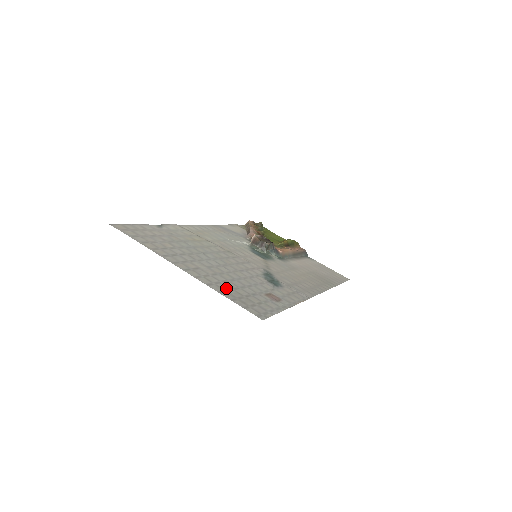
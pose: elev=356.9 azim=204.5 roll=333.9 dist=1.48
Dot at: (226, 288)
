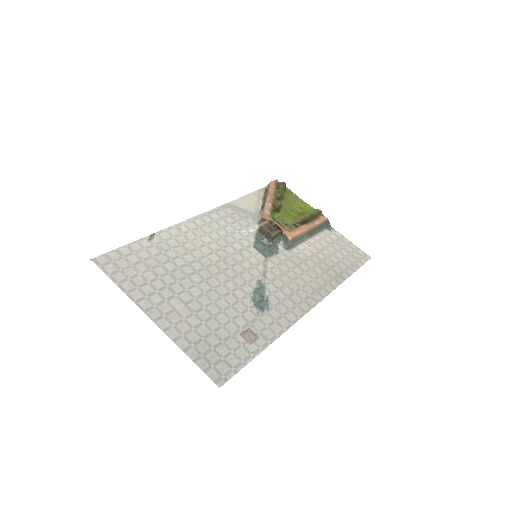
Dot at: (195, 339)
